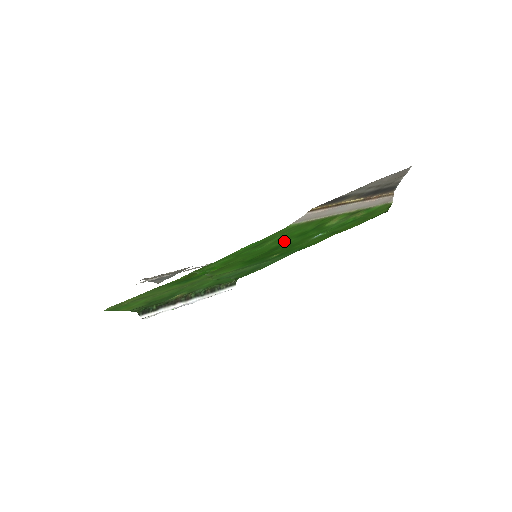
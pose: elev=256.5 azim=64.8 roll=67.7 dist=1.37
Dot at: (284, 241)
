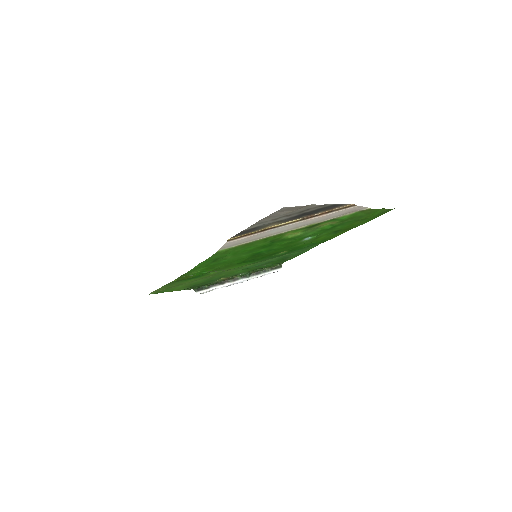
Dot at: (252, 252)
